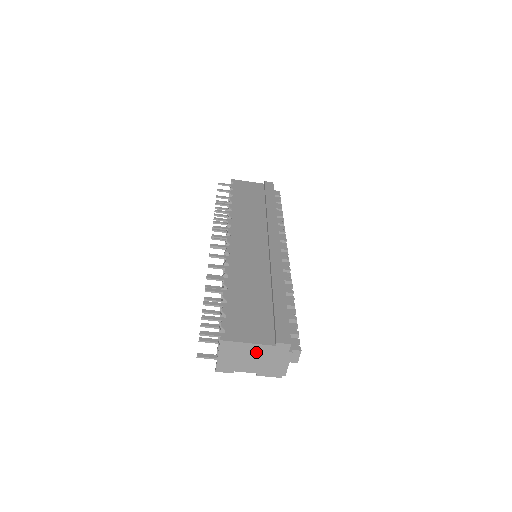
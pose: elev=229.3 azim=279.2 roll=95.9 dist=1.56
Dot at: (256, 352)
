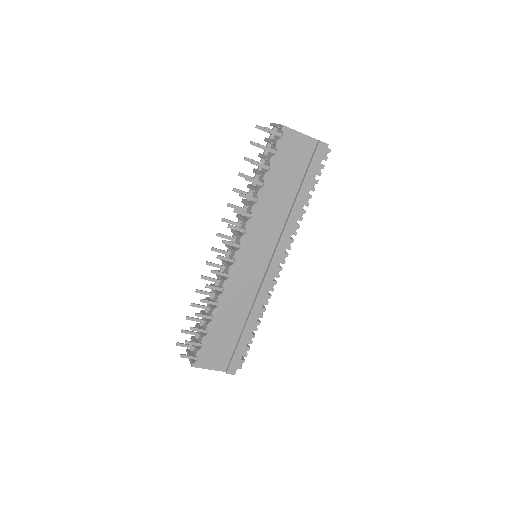
Dot at: occluded
